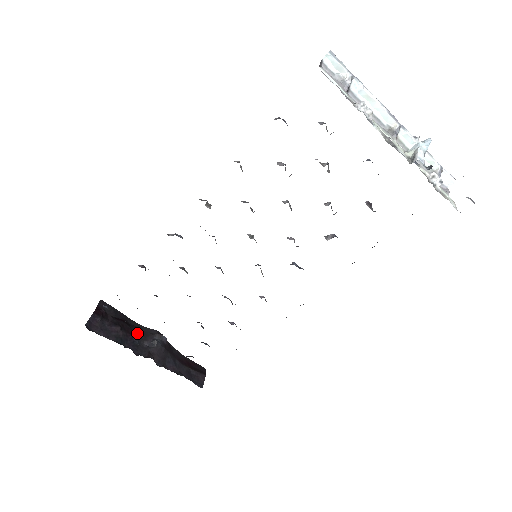
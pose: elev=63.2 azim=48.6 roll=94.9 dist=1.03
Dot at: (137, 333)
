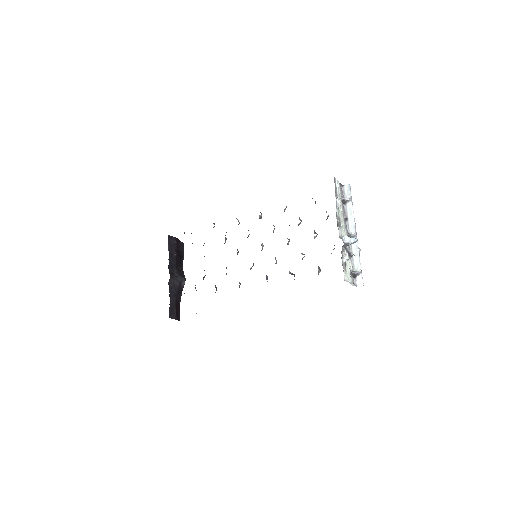
Dot at: (178, 267)
